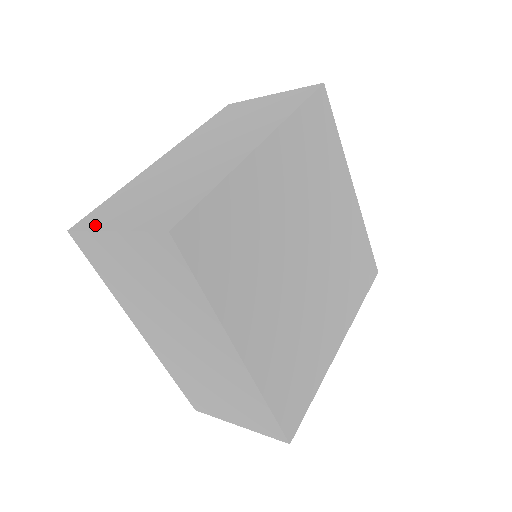
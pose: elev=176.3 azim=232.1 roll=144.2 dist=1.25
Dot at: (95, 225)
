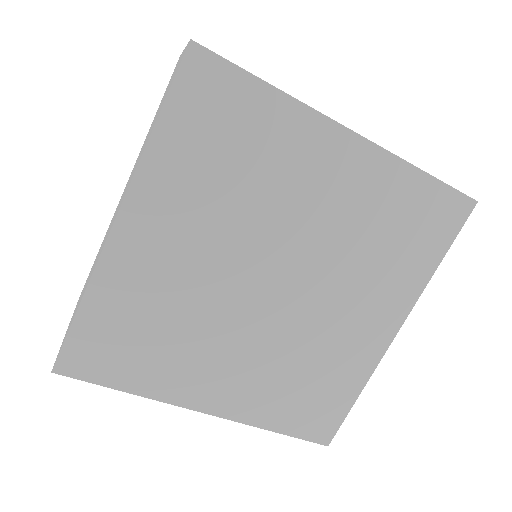
Dot at: occluded
